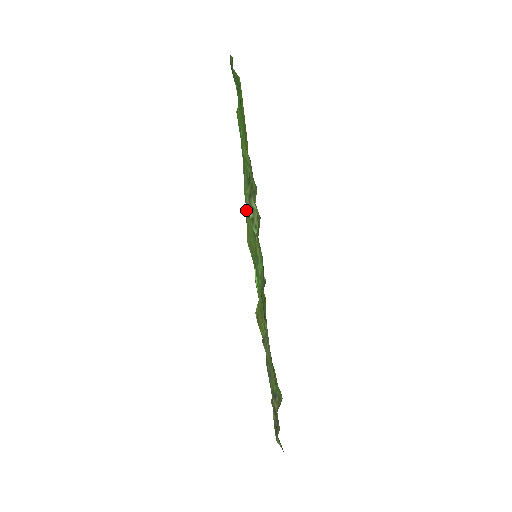
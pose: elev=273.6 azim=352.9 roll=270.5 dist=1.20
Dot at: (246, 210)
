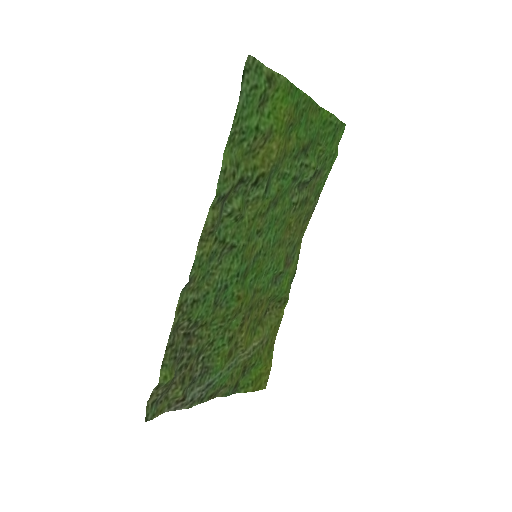
Dot at: (306, 208)
